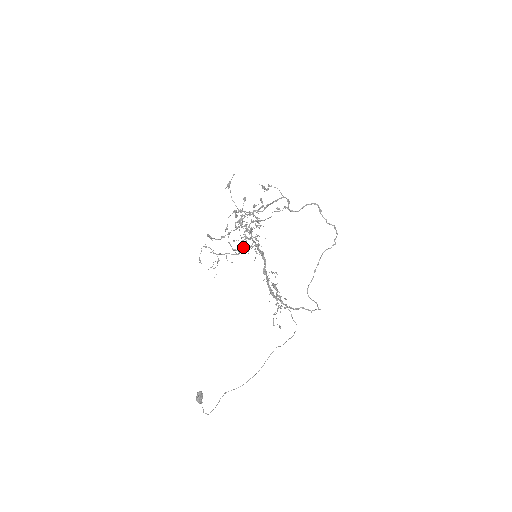
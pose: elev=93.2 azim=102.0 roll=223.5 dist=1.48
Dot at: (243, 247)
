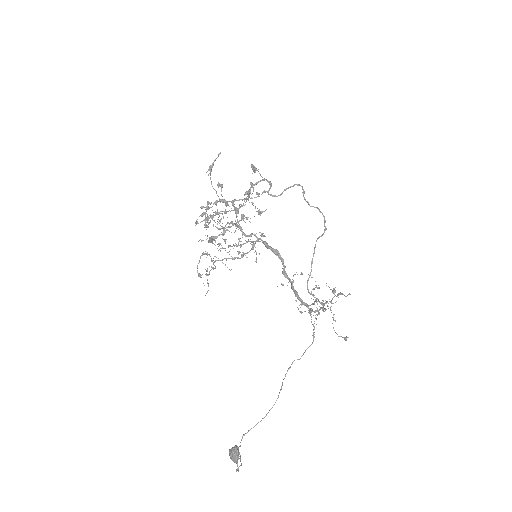
Dot at: occluded
